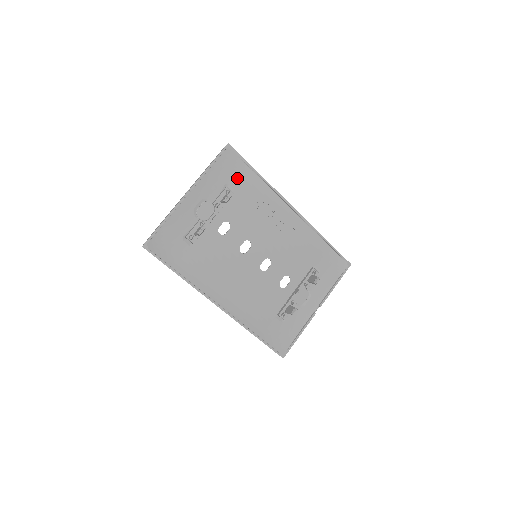
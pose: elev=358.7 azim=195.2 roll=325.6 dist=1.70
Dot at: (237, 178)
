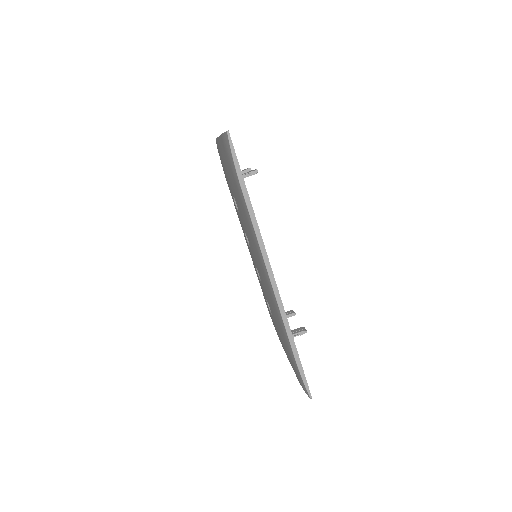
Dot at: occluded
